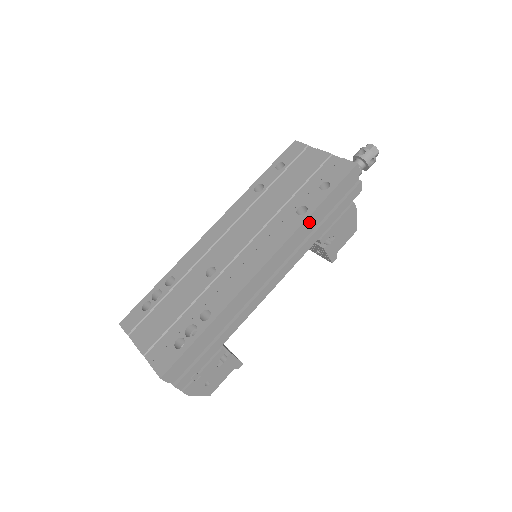
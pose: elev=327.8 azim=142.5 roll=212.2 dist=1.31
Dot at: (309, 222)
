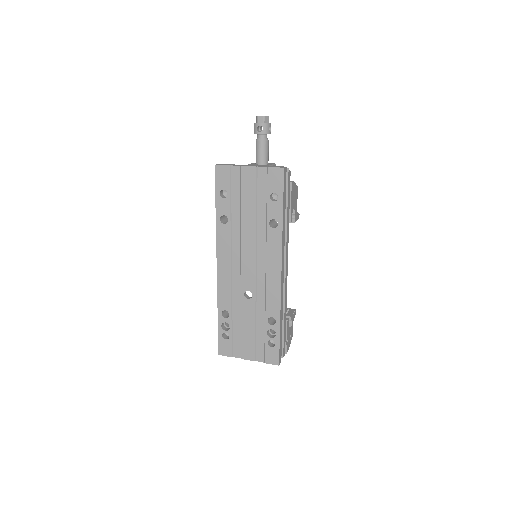
Dot at: (283, 227)
